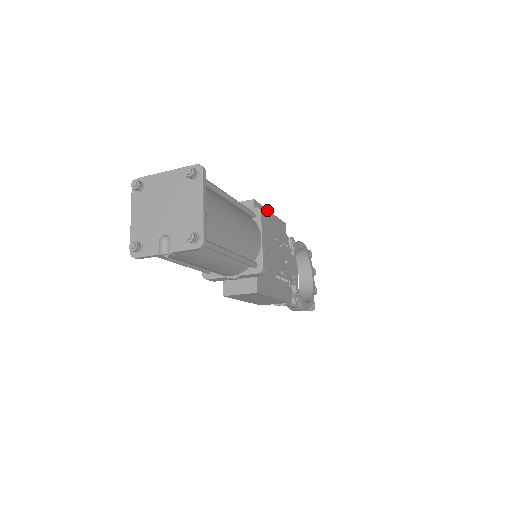
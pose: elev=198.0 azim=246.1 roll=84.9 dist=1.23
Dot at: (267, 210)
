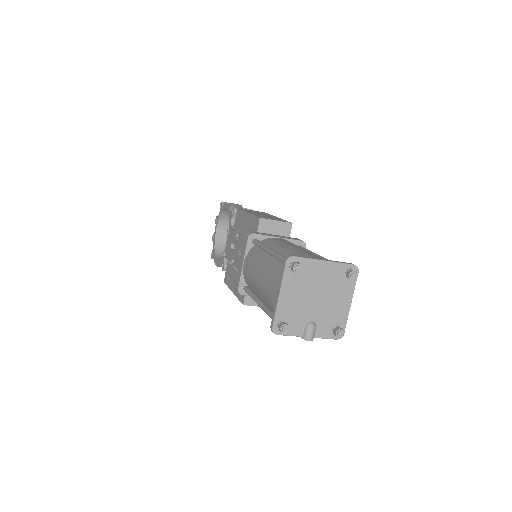
Dot at: occluded
